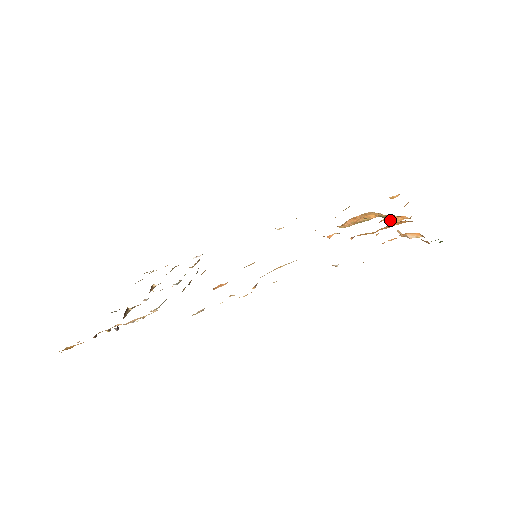
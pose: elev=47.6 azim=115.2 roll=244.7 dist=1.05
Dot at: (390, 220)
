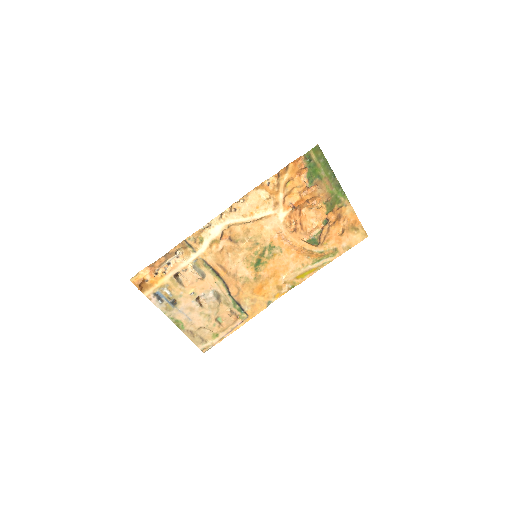
Dot at: (316, 205)
